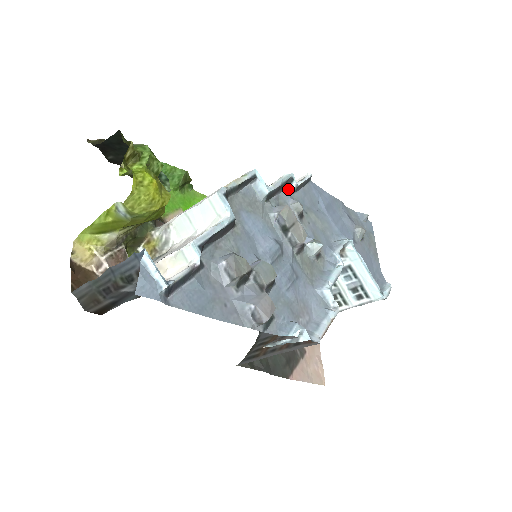
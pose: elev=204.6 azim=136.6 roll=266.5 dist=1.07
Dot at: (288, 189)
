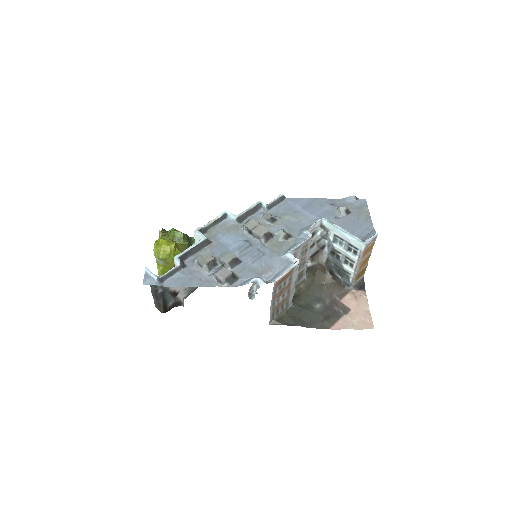
Dot at: (262, 210)
